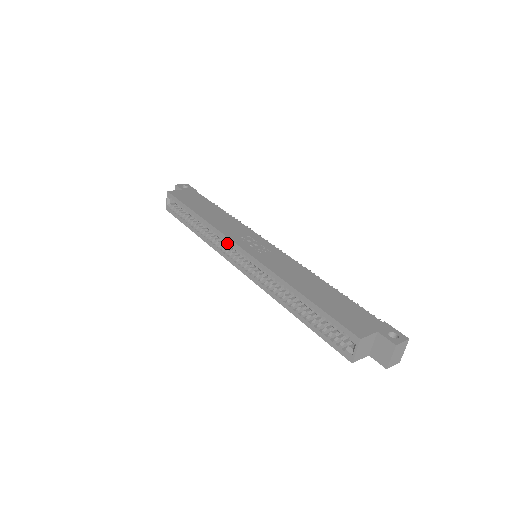
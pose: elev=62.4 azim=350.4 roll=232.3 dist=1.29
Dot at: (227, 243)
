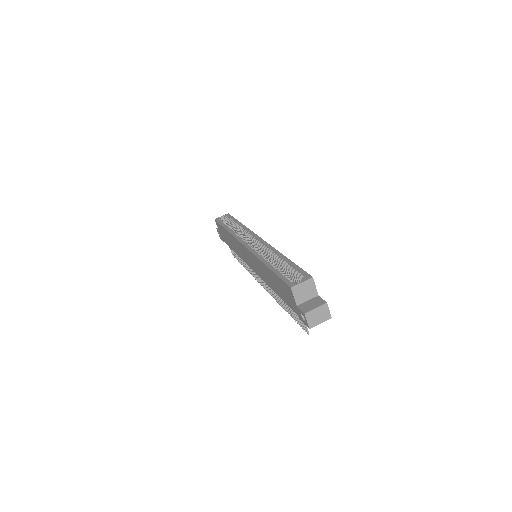
Dot at: (250, 234)
